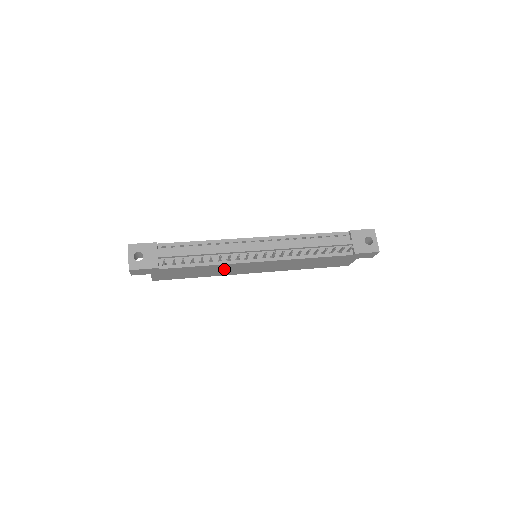
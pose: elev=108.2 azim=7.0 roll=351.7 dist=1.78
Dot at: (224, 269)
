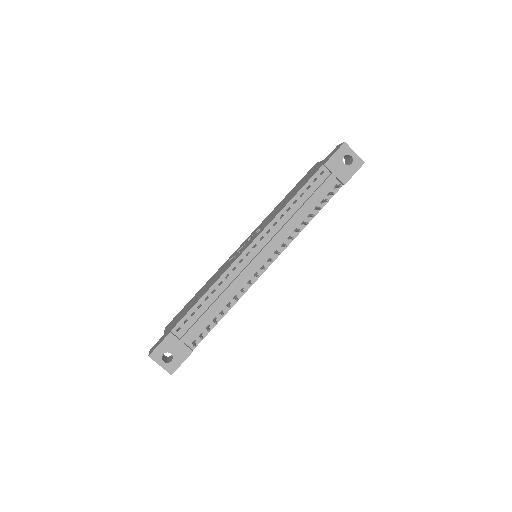
Dot at: occluded
